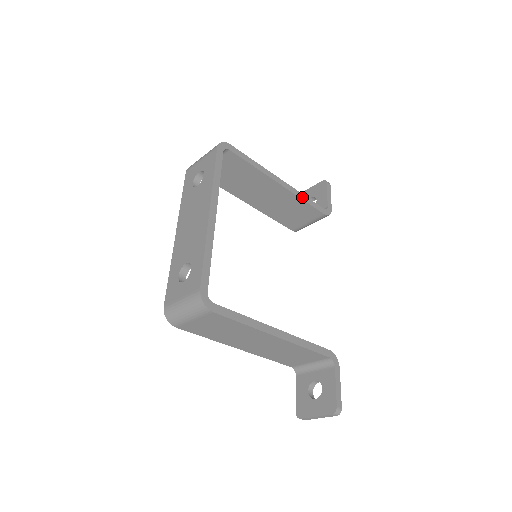
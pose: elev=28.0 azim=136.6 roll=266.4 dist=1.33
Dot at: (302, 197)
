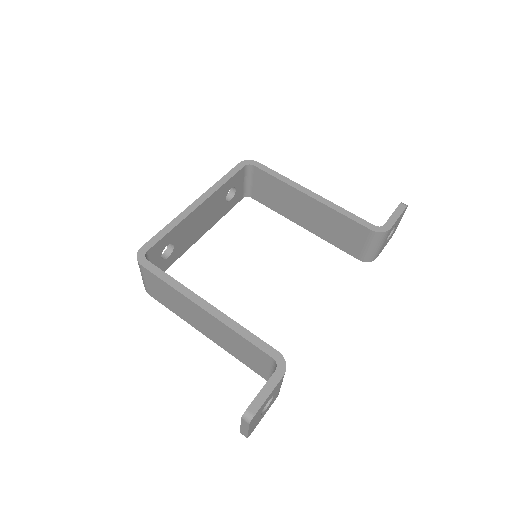
Dot at: (339, 210)
